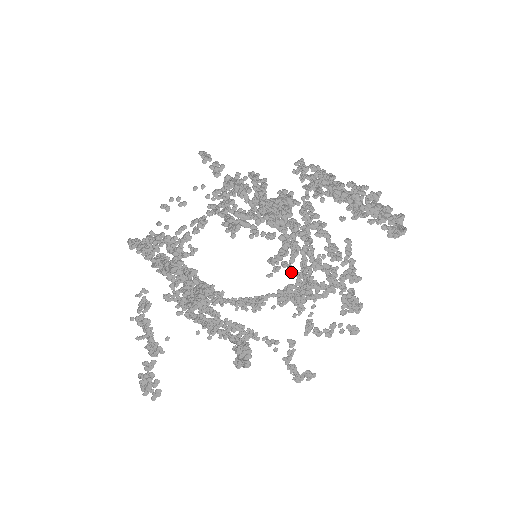
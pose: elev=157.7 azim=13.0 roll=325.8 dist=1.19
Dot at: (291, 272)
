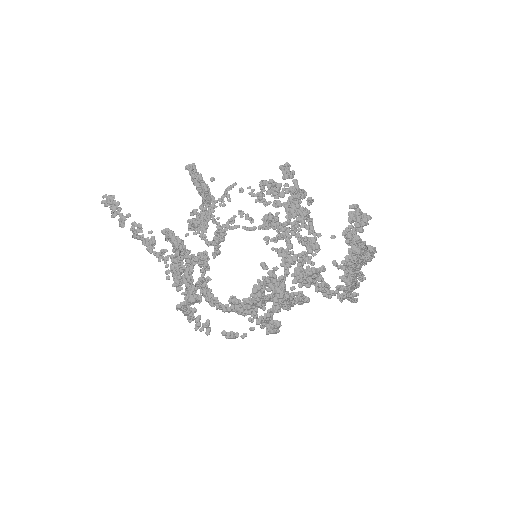
Dot at: occluded
